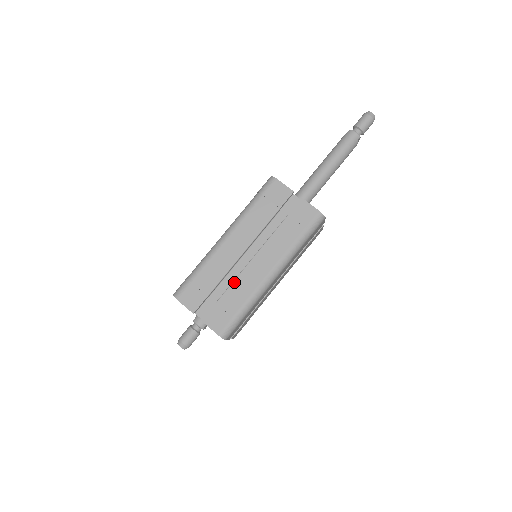
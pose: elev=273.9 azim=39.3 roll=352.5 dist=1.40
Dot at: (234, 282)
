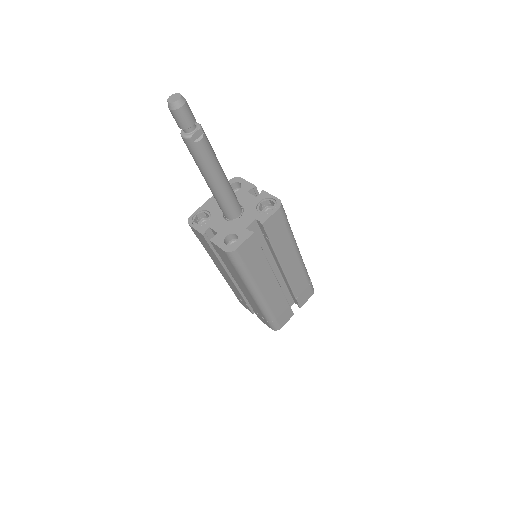
Dot at: occluded
